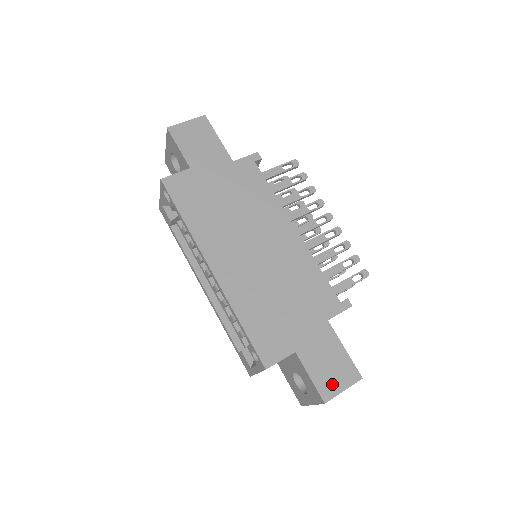
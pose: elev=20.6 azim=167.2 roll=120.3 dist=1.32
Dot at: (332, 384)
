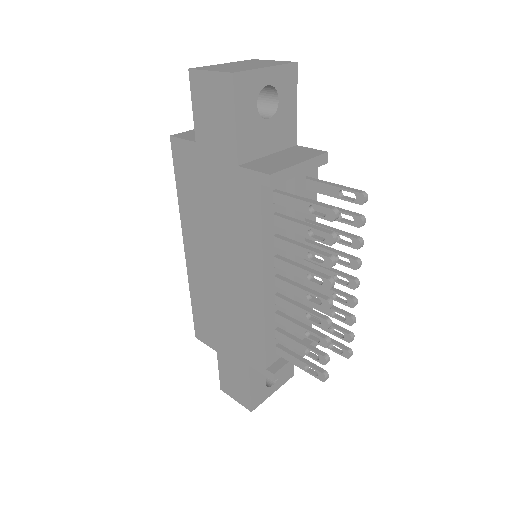
Dot at: (230, 389)
